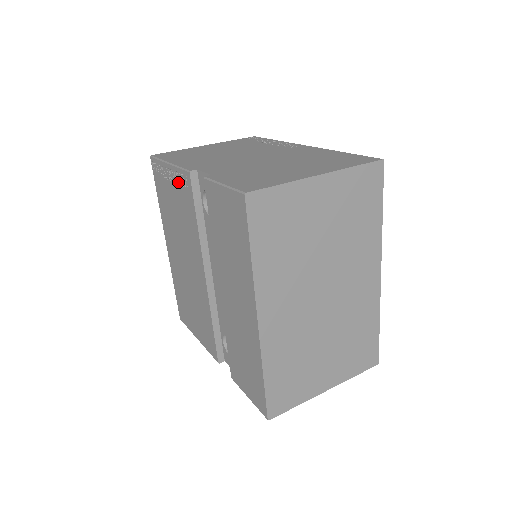
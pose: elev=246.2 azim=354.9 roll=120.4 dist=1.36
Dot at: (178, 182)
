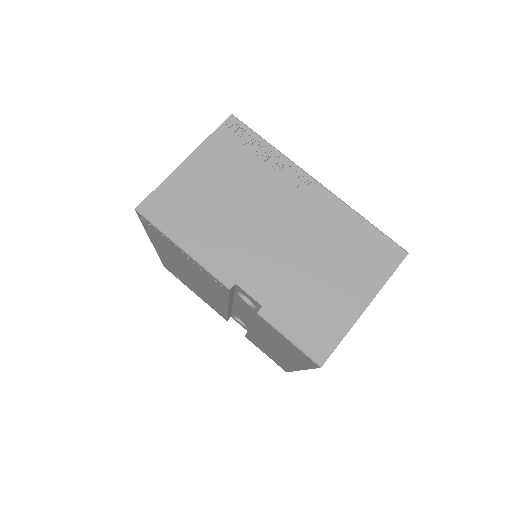
Dot at: (201, 270)
